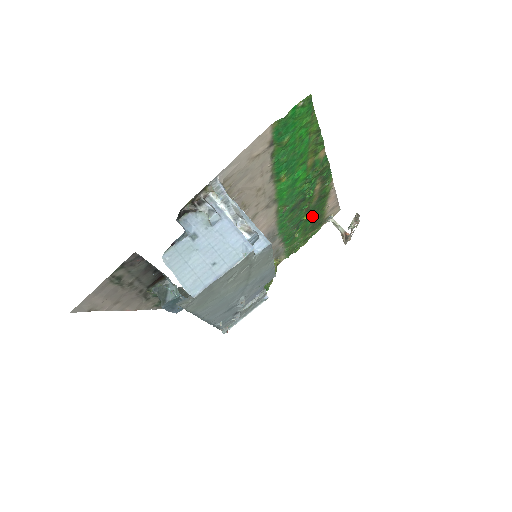
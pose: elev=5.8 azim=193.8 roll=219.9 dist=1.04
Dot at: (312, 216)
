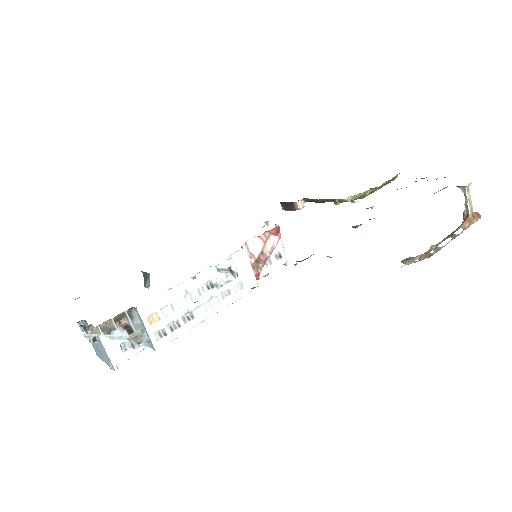
Dot at: occluded
